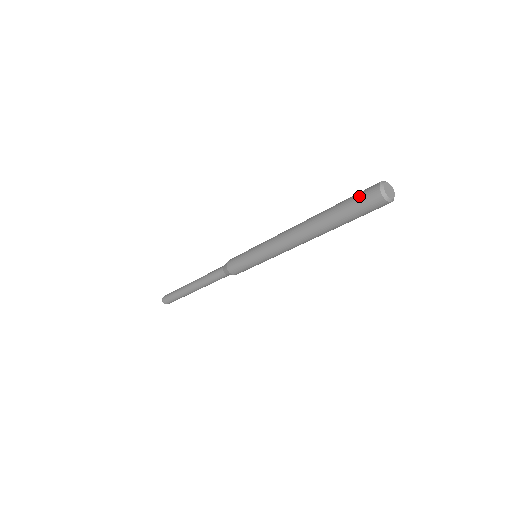
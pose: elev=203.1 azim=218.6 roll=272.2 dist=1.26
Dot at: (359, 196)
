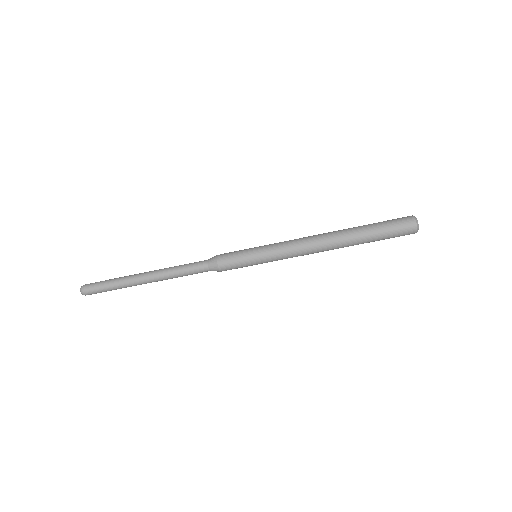
Dot at: (393, 219)
